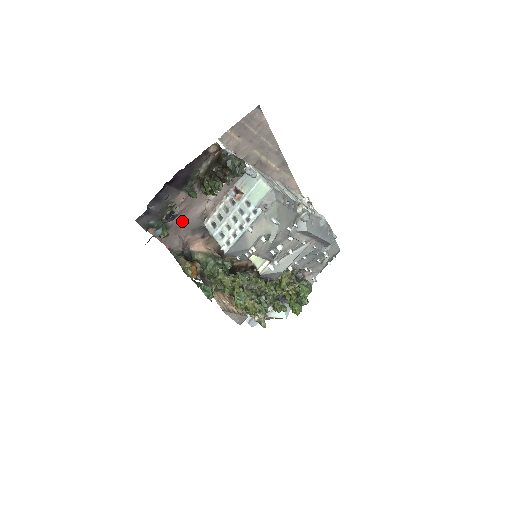
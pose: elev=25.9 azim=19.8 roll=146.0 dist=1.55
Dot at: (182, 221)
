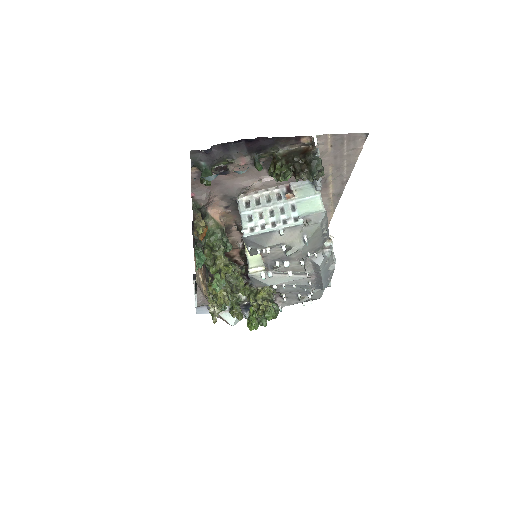
Dot at: (224, 181)
